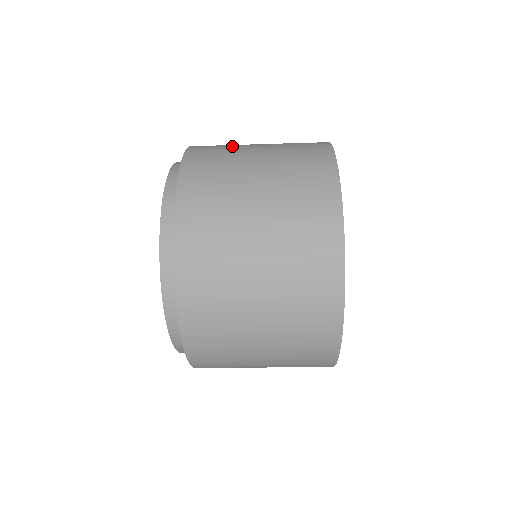
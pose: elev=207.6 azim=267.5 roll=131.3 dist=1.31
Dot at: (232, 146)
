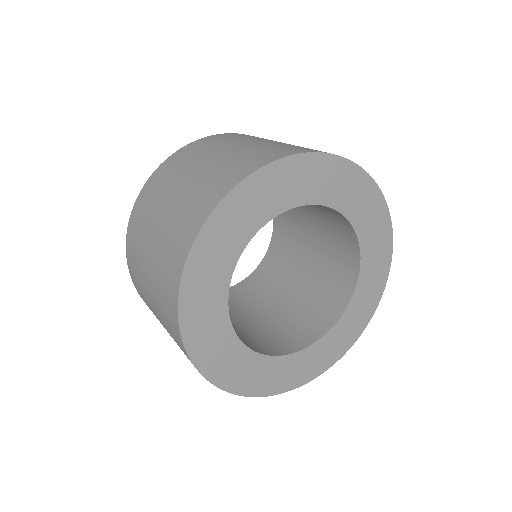
Dot at: (156, 200)
